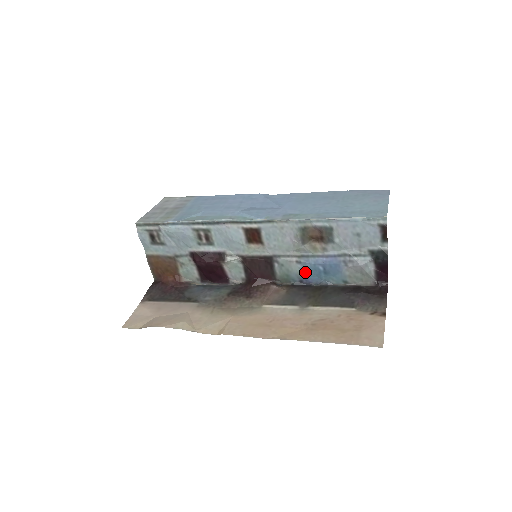
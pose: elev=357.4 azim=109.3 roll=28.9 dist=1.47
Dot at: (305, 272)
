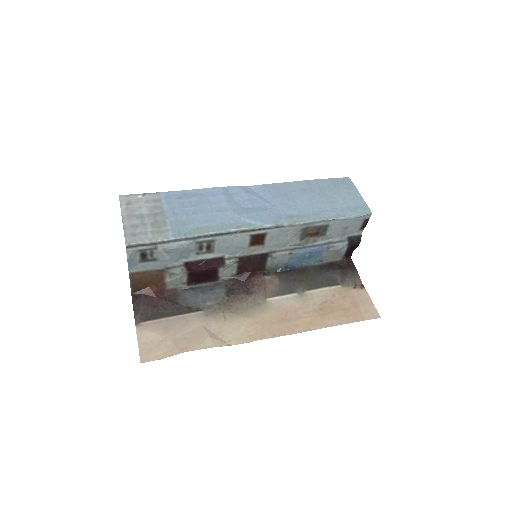
Dot at: (291, 260)
